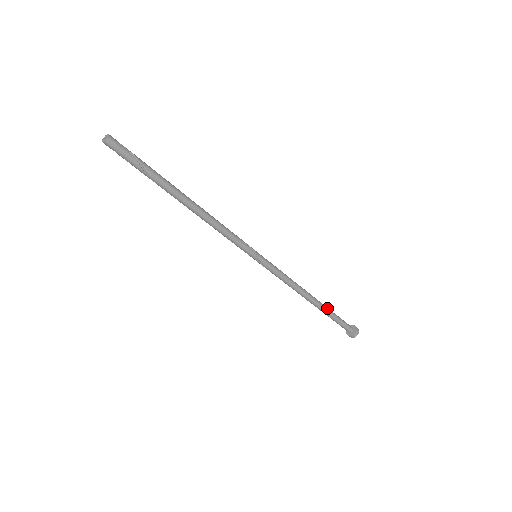
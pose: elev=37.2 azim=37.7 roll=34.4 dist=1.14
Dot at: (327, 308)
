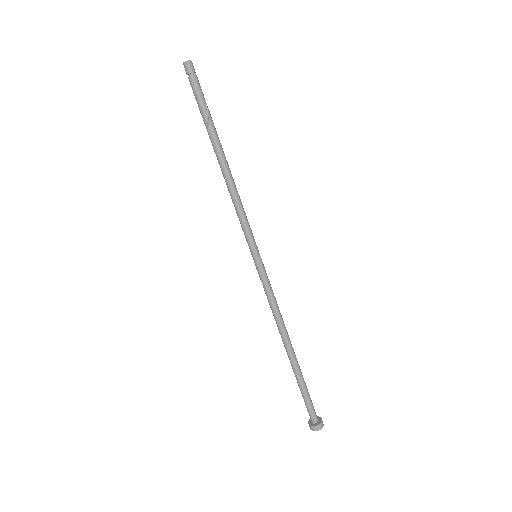
Dot at: (299, 368)
